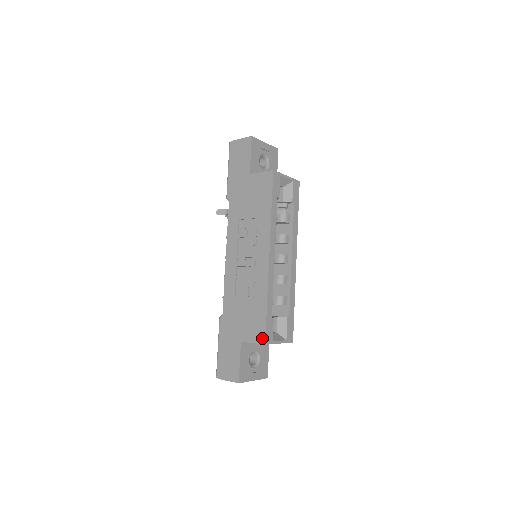
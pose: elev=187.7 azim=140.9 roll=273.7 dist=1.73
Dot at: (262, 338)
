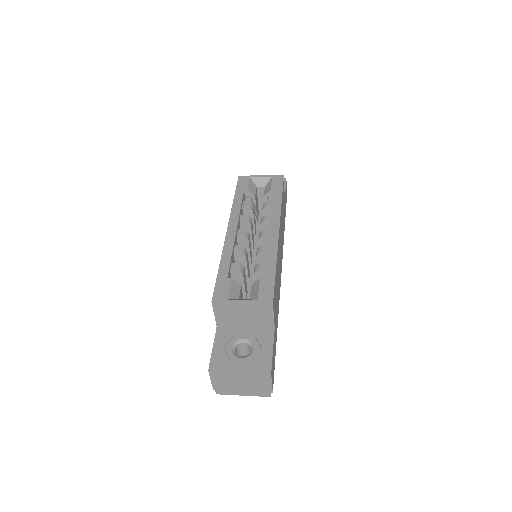
Dot at: (213, 299)
